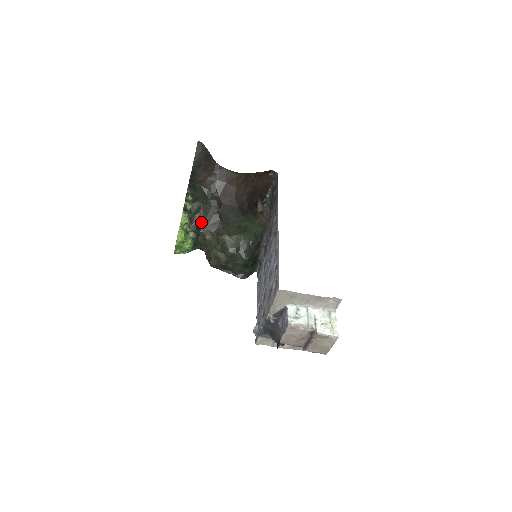
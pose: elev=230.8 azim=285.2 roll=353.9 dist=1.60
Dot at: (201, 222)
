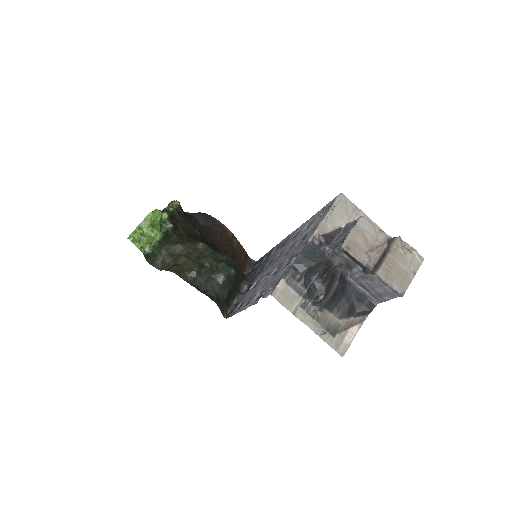
Dot at: (179, 228)
